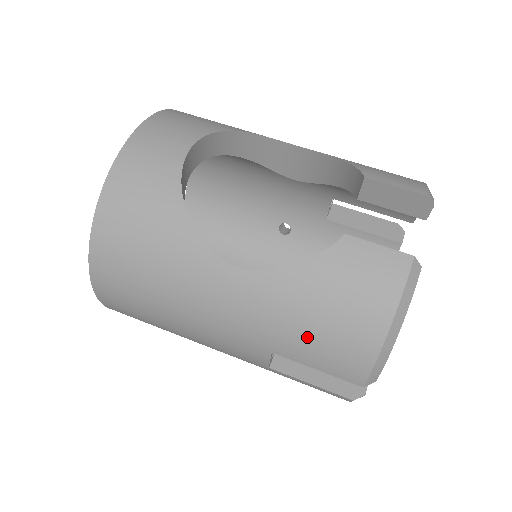
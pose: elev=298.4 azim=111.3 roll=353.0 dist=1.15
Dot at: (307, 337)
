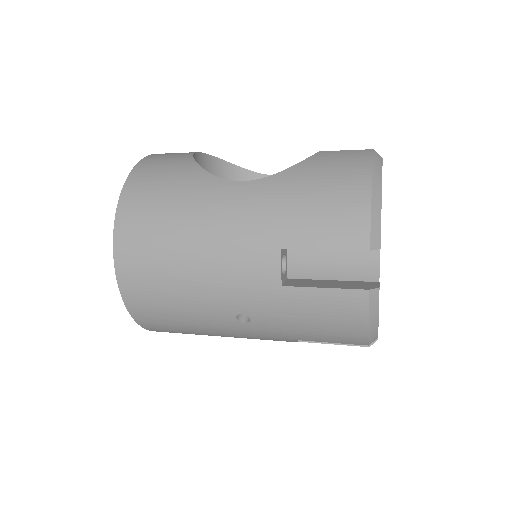
Dot at: (308, 214)
